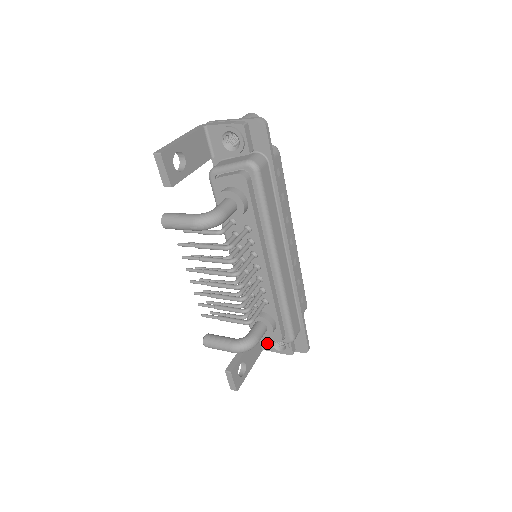
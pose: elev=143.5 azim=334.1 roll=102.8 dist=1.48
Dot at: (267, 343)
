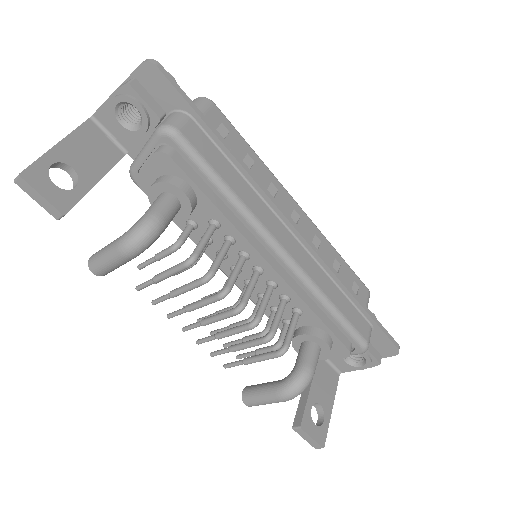
Dot at: (339, 363)
